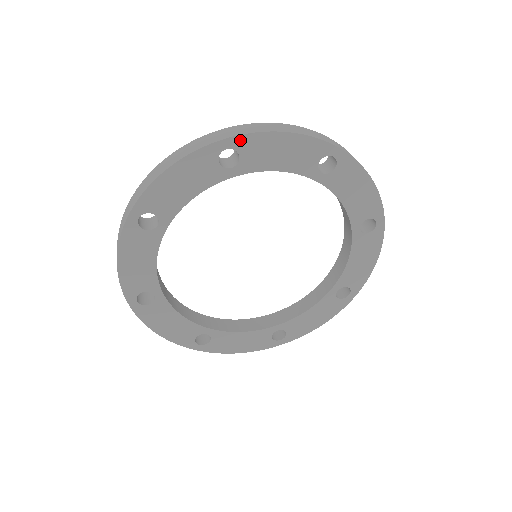
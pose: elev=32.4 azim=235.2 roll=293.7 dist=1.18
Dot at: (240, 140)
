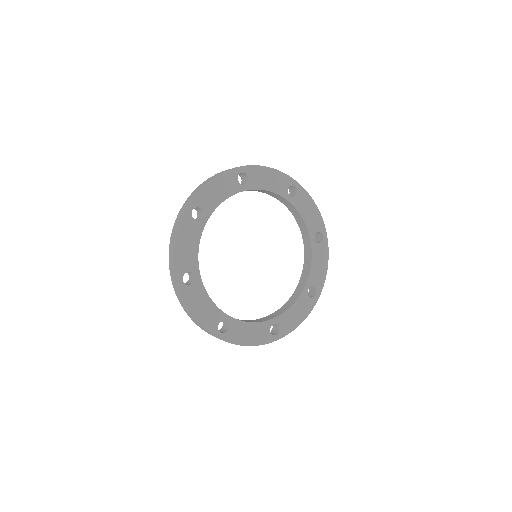
Dot at: (248, 168)
